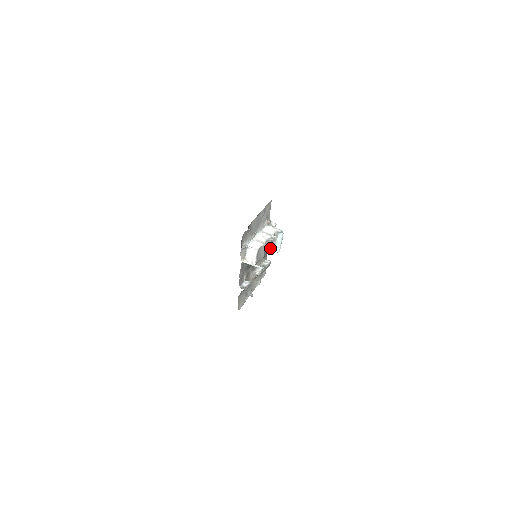
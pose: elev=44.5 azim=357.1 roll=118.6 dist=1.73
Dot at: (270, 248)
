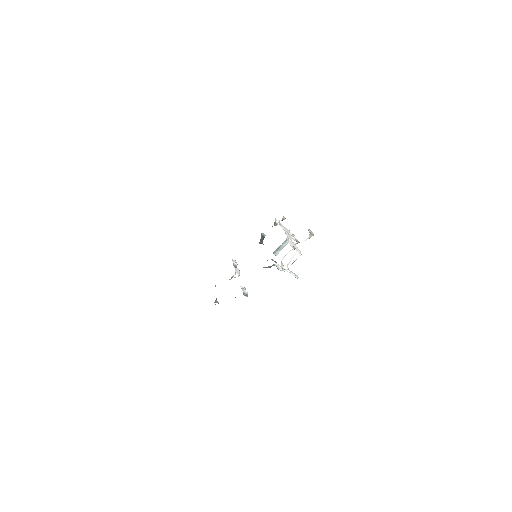
Dot at: occluded
